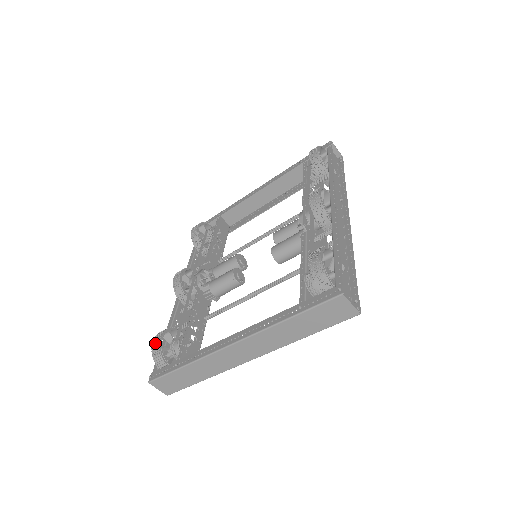
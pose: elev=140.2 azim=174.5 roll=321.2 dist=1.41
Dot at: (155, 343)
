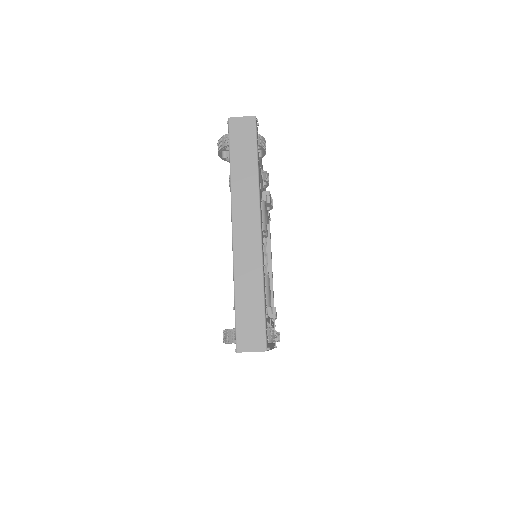
Dot at: (223, 337)
